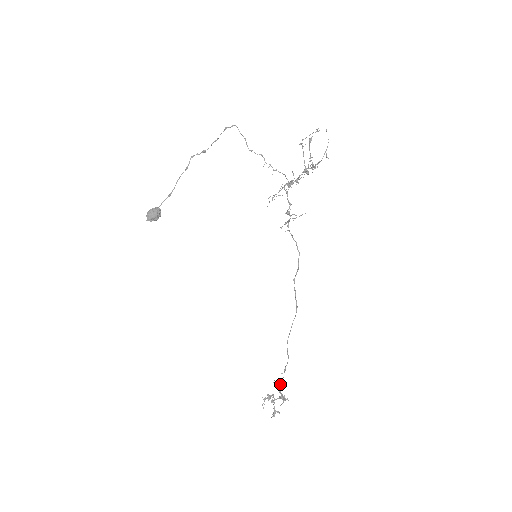
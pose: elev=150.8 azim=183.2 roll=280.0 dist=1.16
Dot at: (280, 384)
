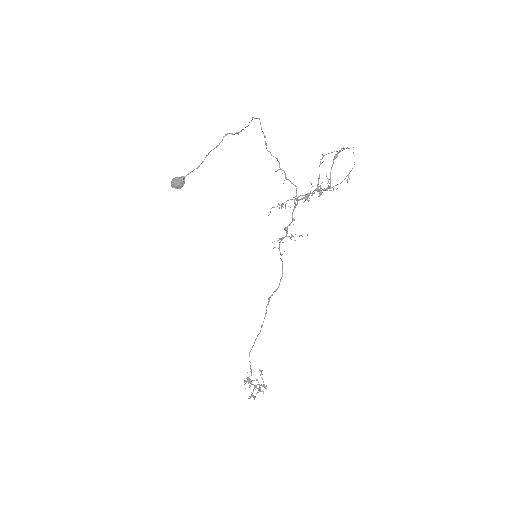
Dot at: (249, 379)
